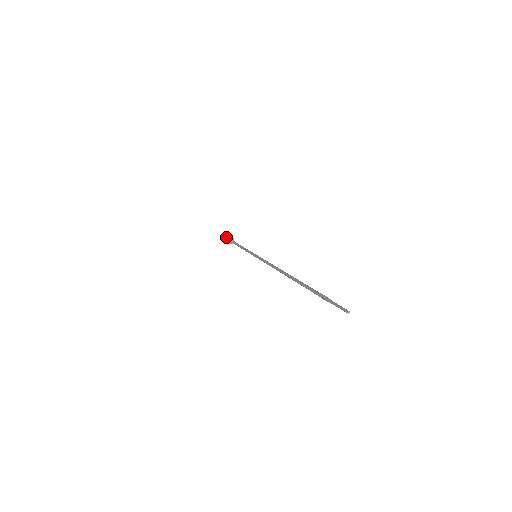
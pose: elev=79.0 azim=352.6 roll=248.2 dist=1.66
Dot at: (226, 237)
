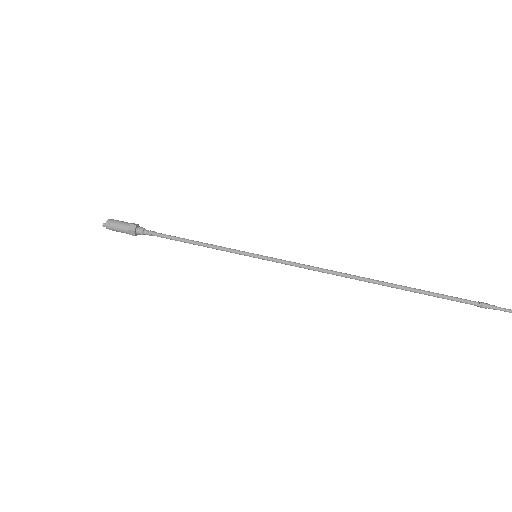
Dot at: (120, 224)
